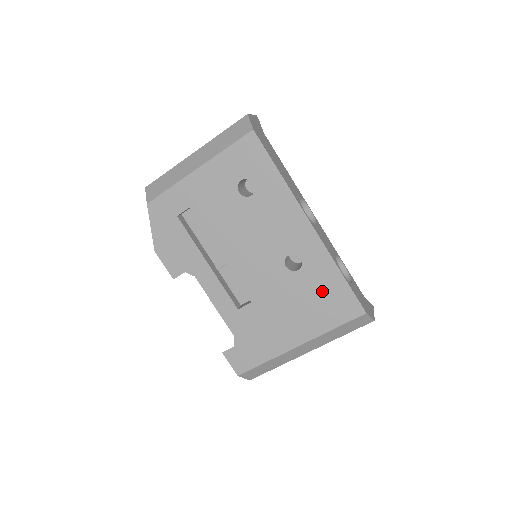
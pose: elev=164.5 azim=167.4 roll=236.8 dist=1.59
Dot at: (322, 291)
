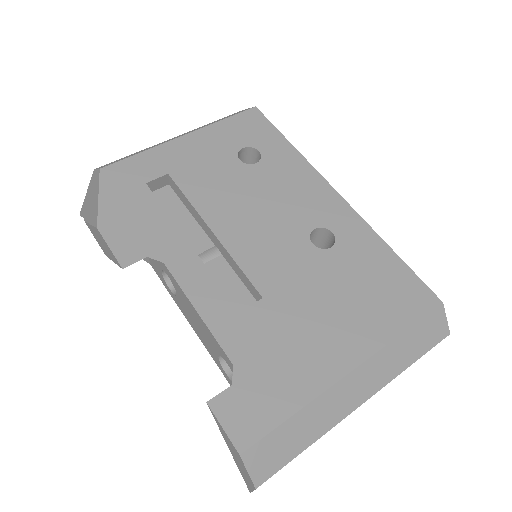
Dot at: (371, 274)
